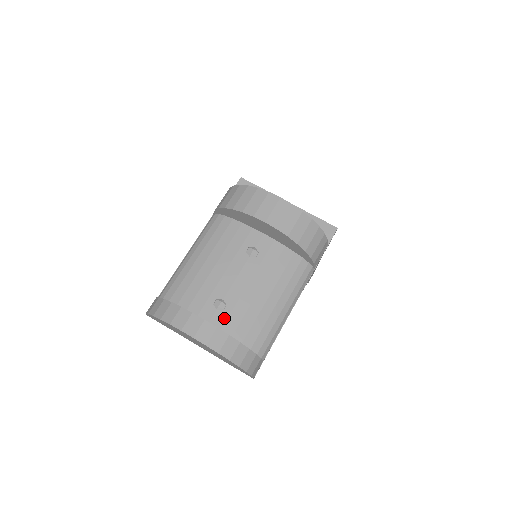
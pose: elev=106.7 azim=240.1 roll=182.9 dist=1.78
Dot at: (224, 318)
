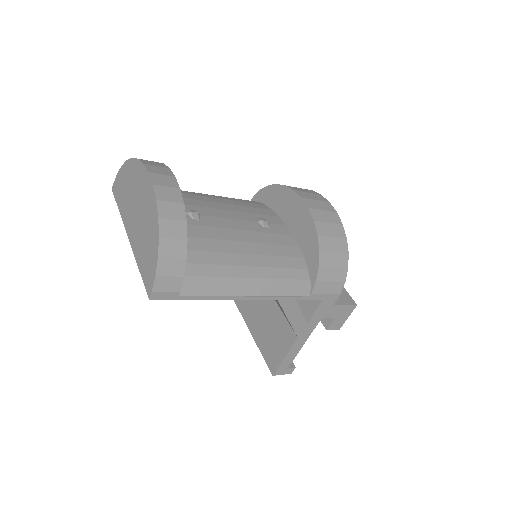
Dot at: occluded
